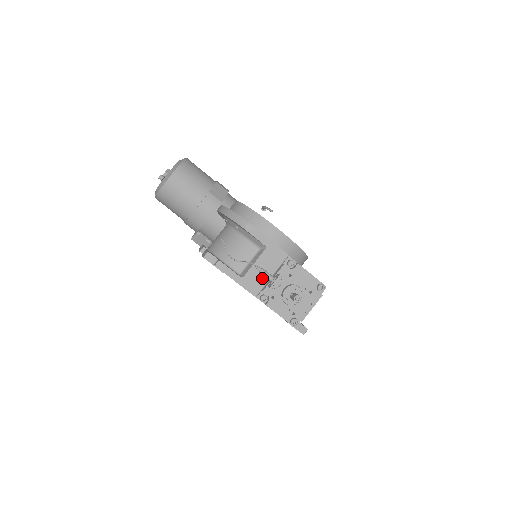
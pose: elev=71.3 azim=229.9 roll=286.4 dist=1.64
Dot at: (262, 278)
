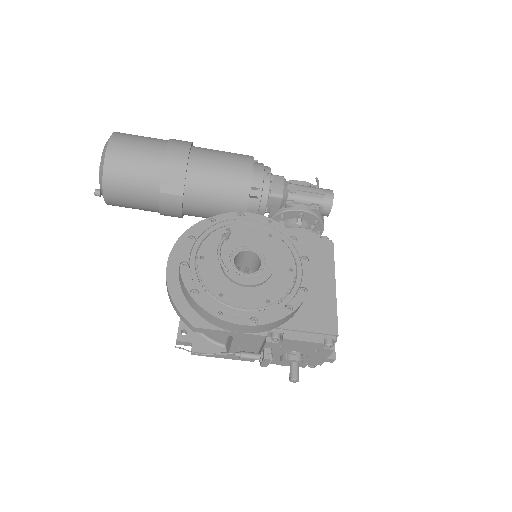
Dot at: occluded
